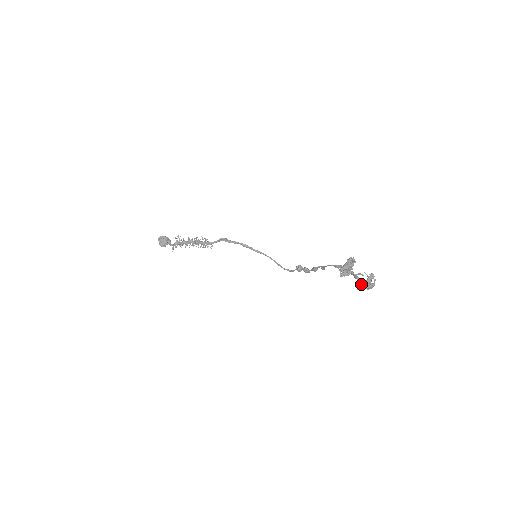
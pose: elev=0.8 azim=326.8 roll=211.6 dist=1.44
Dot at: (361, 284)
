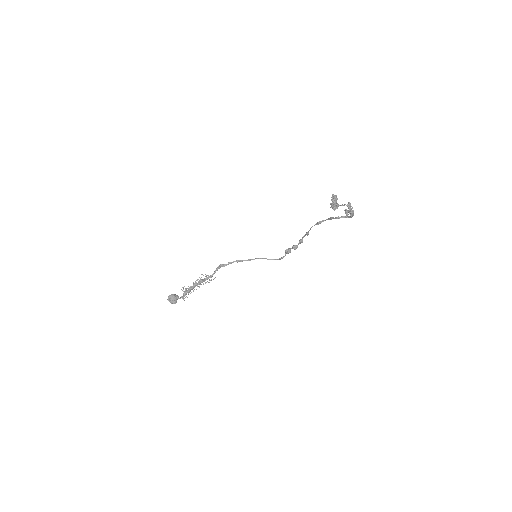
Dot at: (347, 213)
